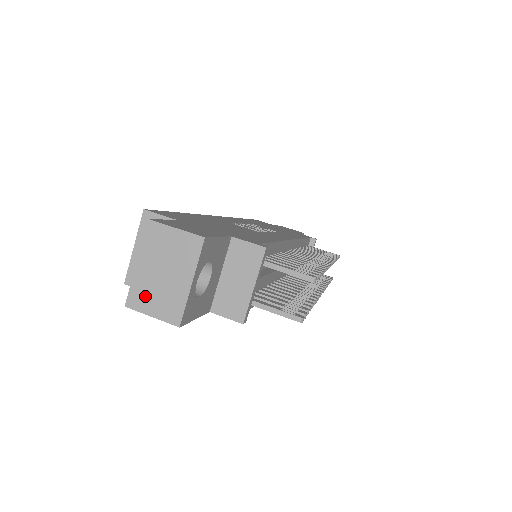
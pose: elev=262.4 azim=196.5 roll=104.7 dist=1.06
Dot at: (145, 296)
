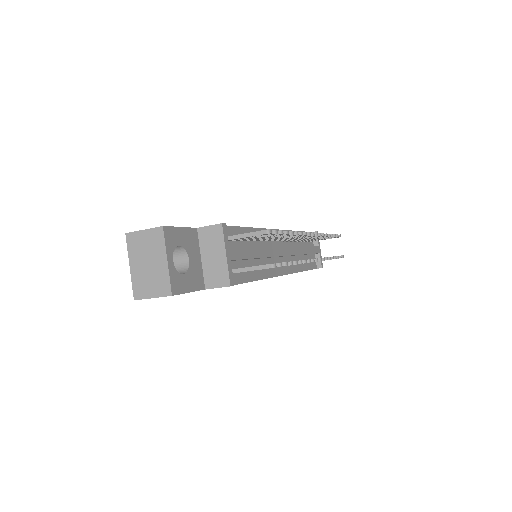
Dot at: (143, 286)
